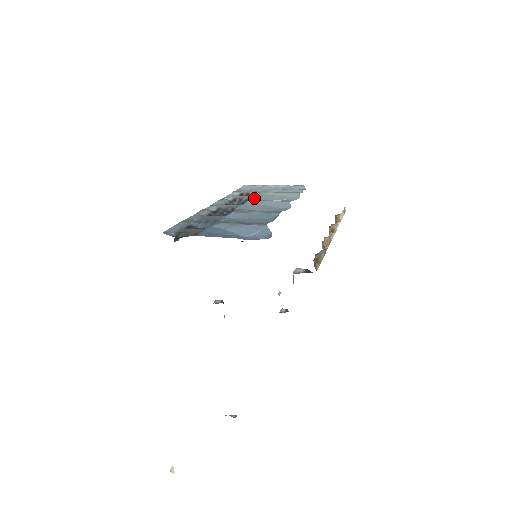
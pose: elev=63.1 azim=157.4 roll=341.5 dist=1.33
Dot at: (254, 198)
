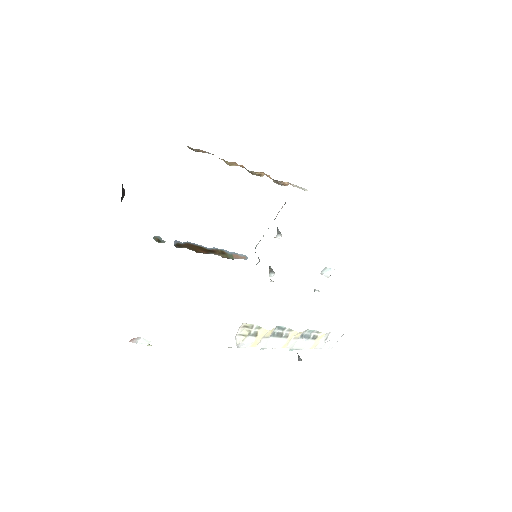
Dot at: occluded
